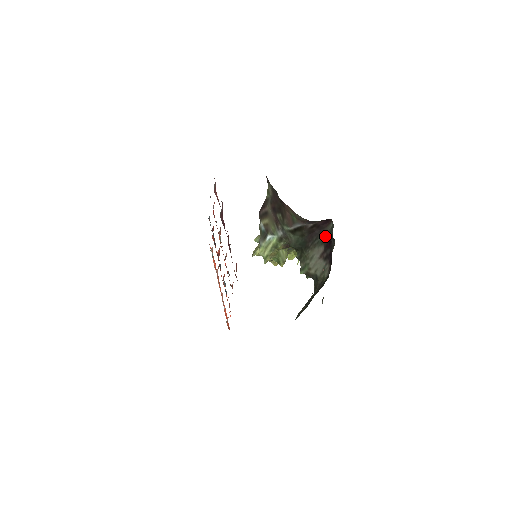
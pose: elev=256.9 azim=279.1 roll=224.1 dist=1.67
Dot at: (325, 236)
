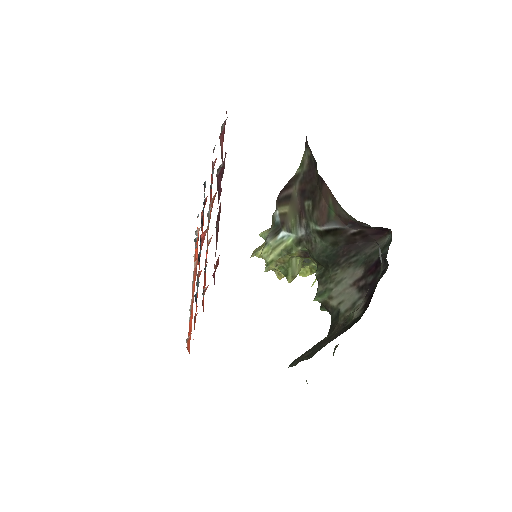
Dot at: (371, 254)
